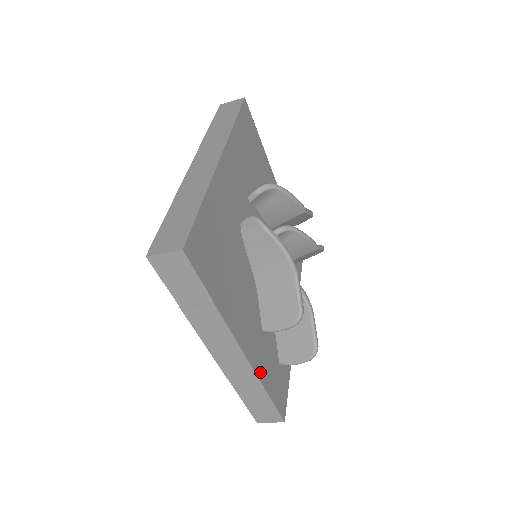
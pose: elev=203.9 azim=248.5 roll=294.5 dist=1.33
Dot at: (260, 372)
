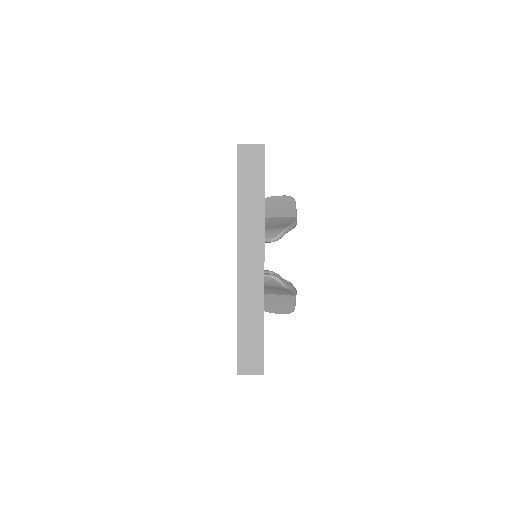
Dot at: occluded
